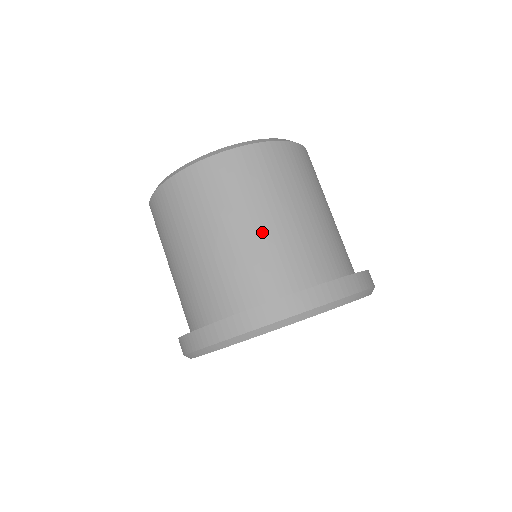
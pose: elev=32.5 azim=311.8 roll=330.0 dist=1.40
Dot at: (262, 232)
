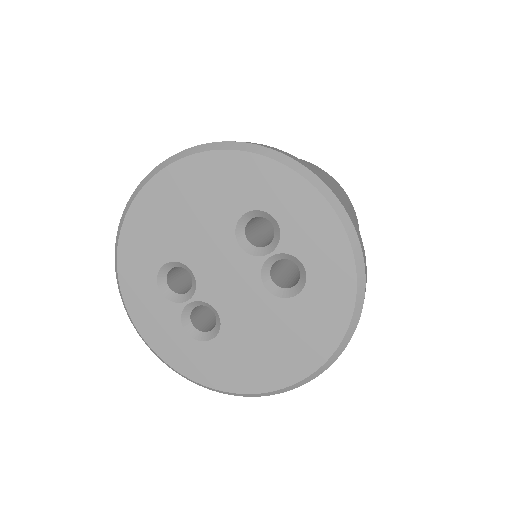
Dot at: occluded
